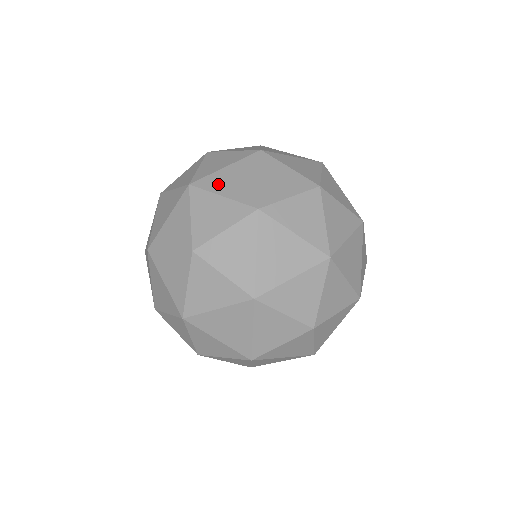
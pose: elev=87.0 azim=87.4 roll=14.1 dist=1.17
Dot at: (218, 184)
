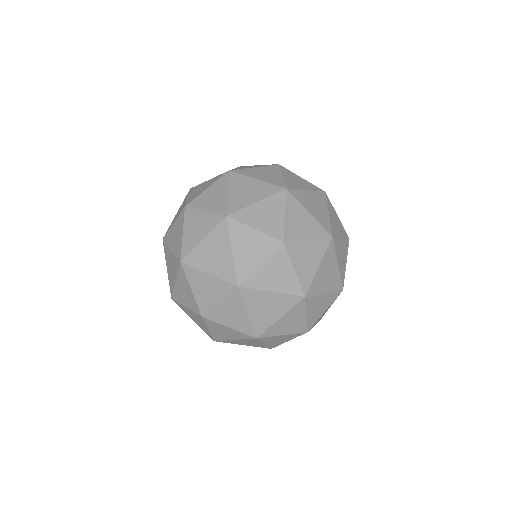
Dot at: (238, 184)
